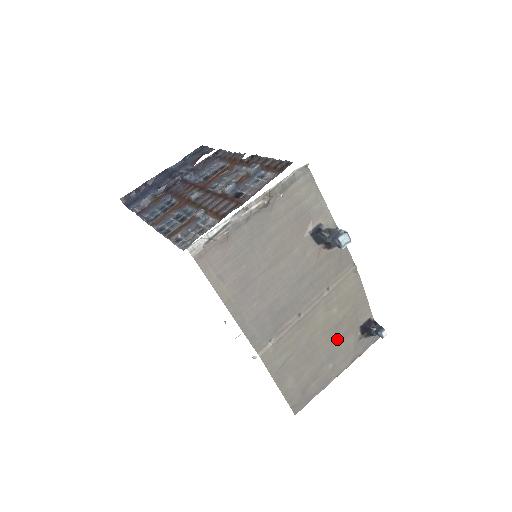
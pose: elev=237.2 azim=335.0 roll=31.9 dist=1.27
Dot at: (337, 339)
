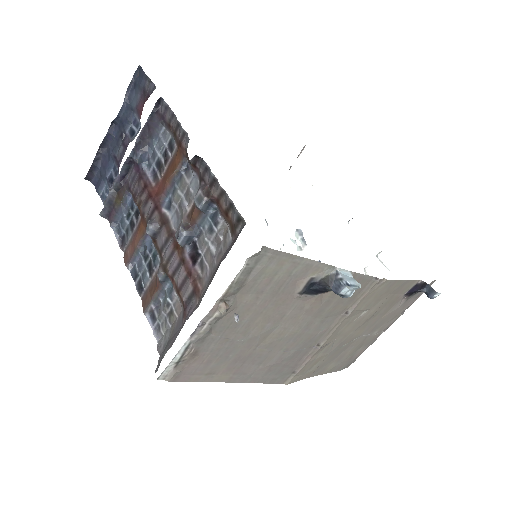
Dot at: (376, 319)
